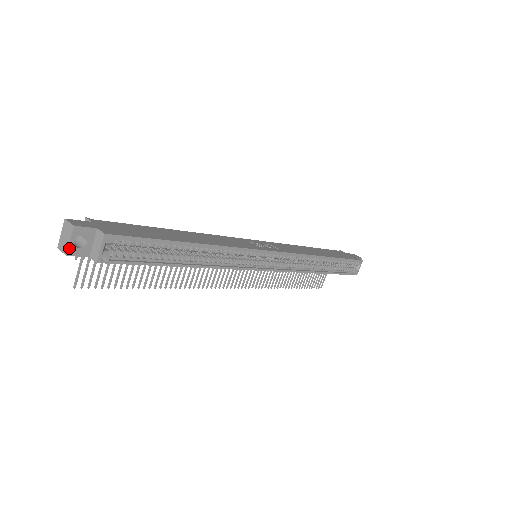
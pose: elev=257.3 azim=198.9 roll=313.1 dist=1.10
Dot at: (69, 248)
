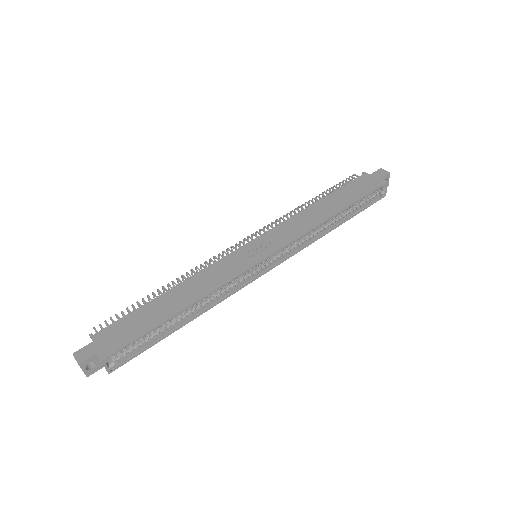
Dot at: (85, 374)
